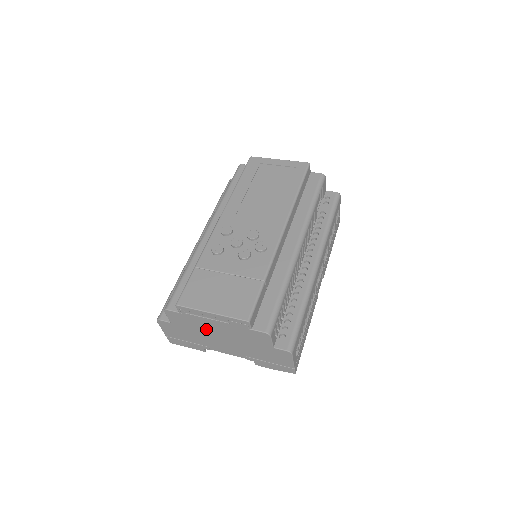
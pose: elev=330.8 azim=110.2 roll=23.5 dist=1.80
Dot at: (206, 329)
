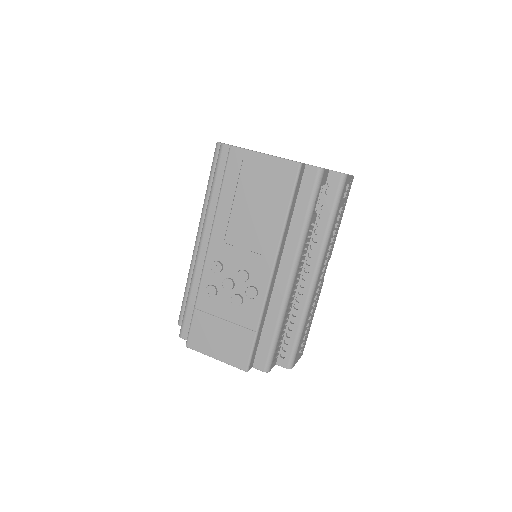
Dot at: occluded
